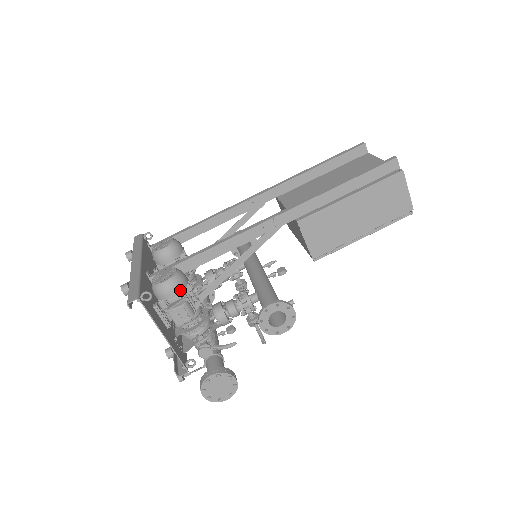
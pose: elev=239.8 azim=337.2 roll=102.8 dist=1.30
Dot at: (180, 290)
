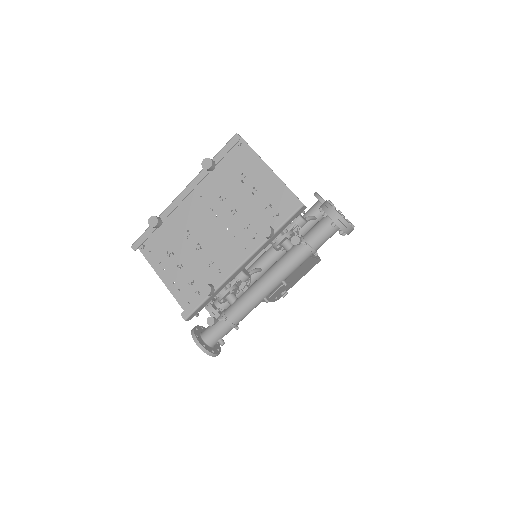
Dot at: occluded
